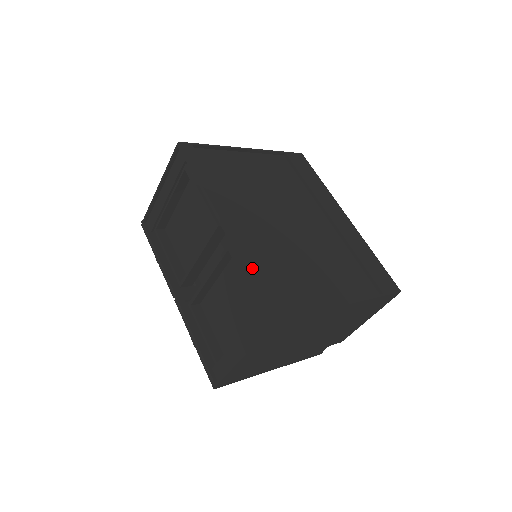
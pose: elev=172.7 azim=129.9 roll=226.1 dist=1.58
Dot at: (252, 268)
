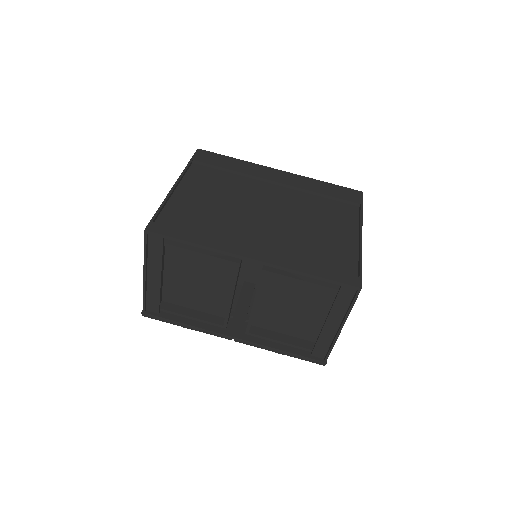
Dot at: (308, 271)
